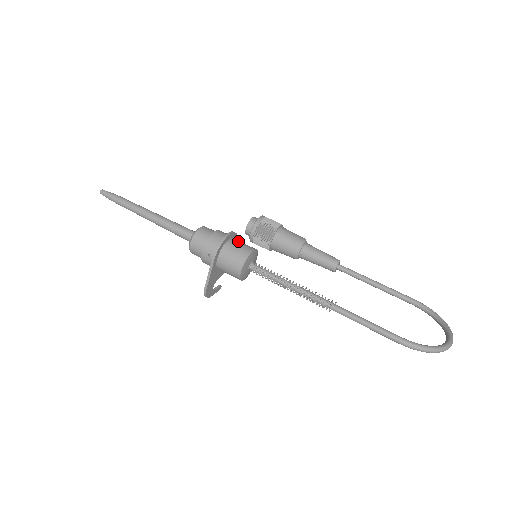
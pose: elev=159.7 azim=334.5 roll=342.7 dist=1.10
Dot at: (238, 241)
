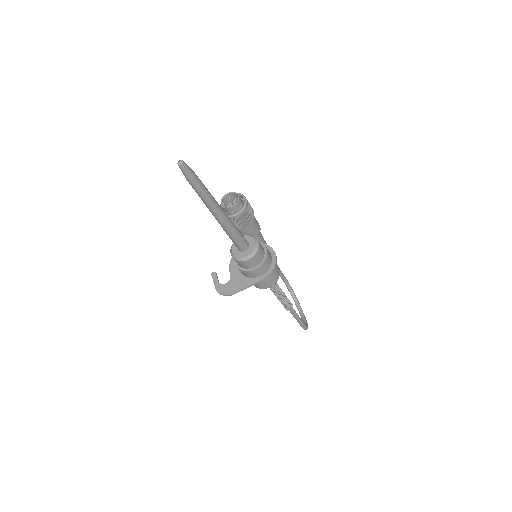
Dot at: occluded
